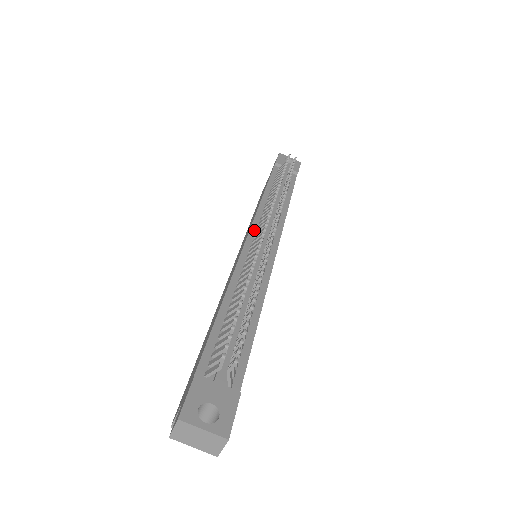
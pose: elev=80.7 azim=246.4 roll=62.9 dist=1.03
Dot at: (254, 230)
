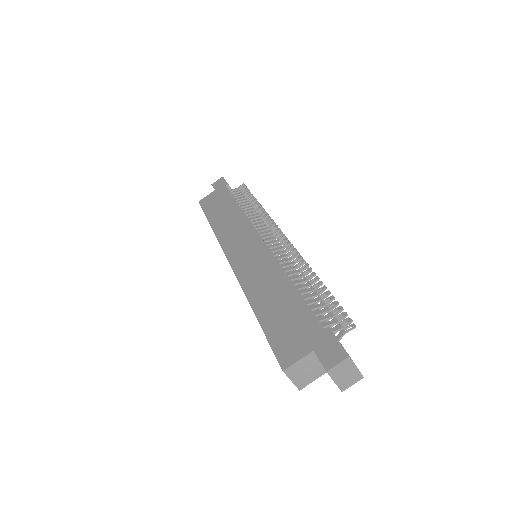
Dot at: (260, 235)
